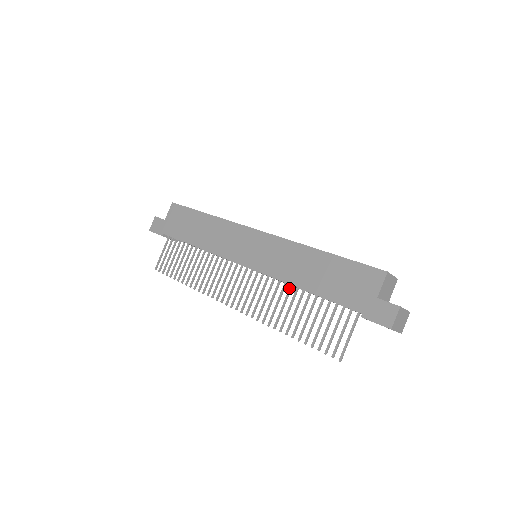
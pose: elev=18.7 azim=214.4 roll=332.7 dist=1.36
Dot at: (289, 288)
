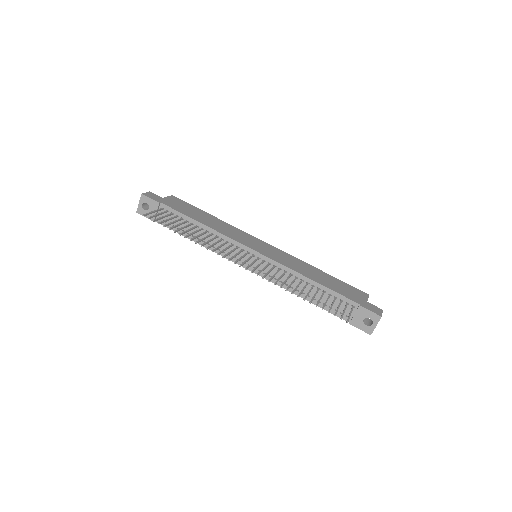
Dot at: (296, 277)
